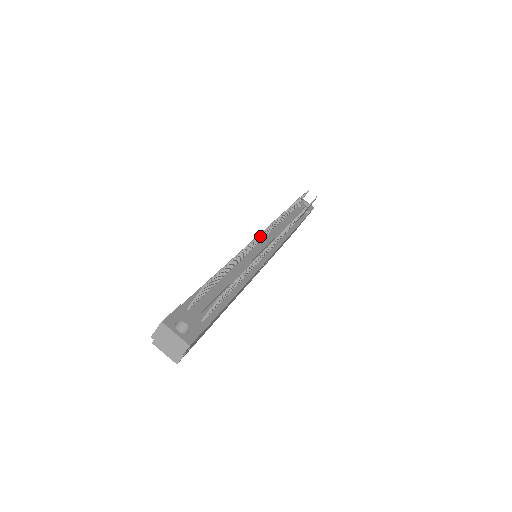
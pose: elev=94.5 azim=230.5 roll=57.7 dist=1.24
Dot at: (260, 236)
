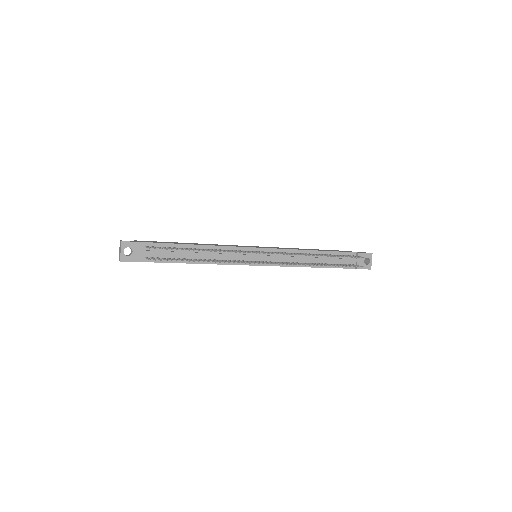
Dot at: (245, 252)
